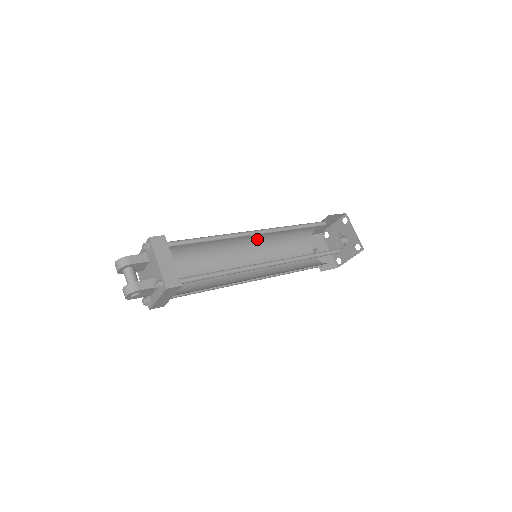
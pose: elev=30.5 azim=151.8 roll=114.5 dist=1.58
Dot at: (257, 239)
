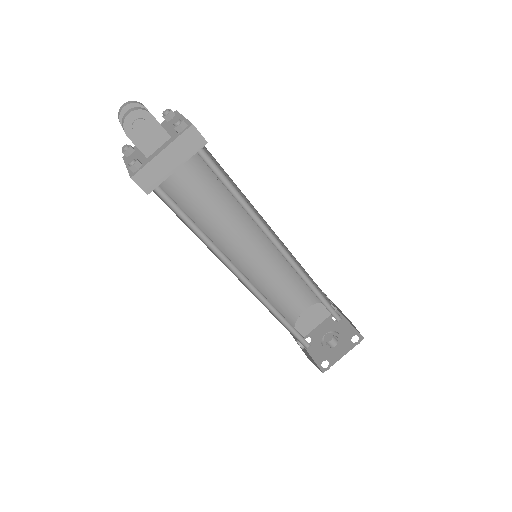
Dot at: (250, 262)
